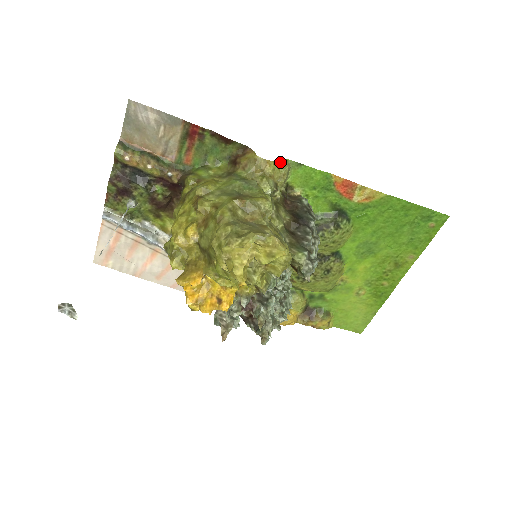
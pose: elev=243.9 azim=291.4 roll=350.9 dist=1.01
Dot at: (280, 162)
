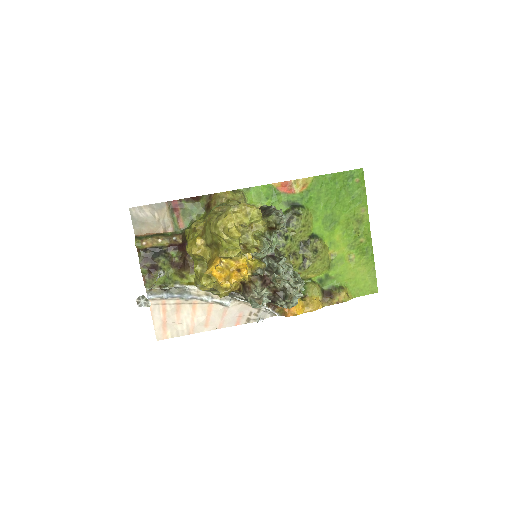
Dot at: (235, 192)
